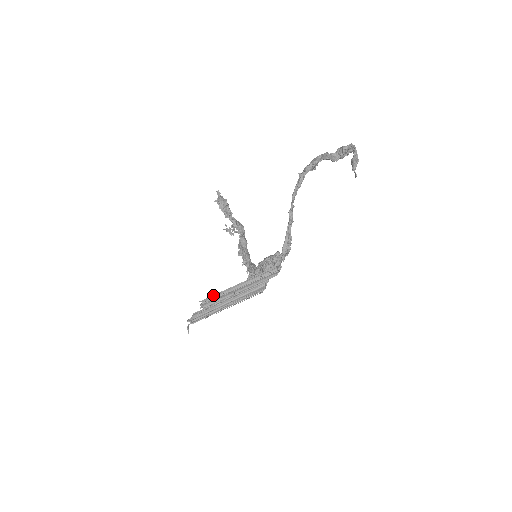
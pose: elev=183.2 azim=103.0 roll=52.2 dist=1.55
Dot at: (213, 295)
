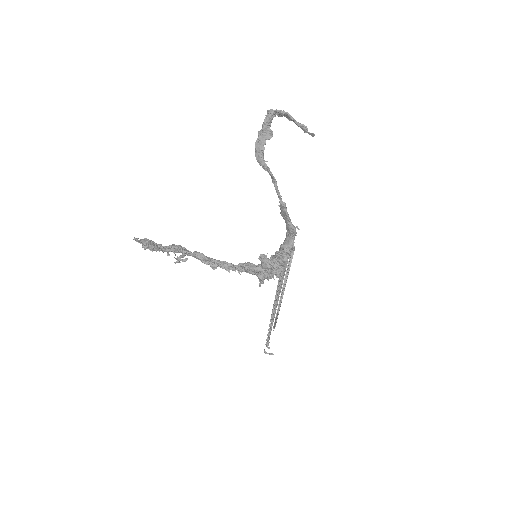
Dot at: (278, 313)
